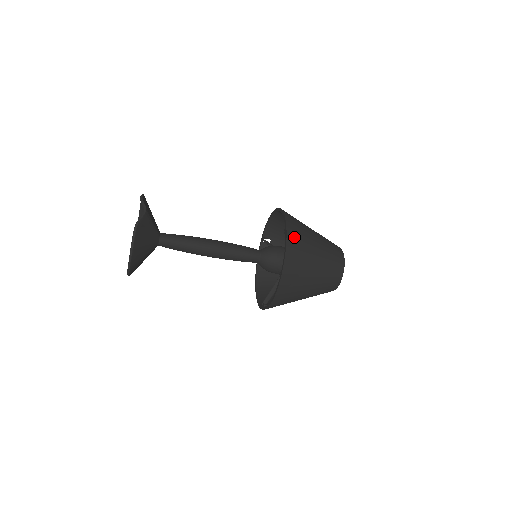
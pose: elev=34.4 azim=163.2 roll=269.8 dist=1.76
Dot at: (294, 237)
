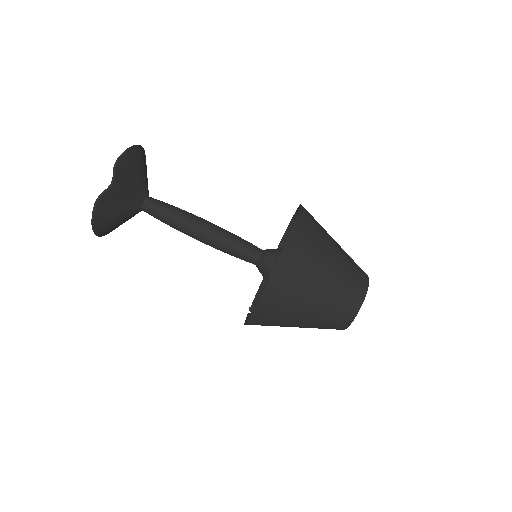
Dot at: (284, 274)
